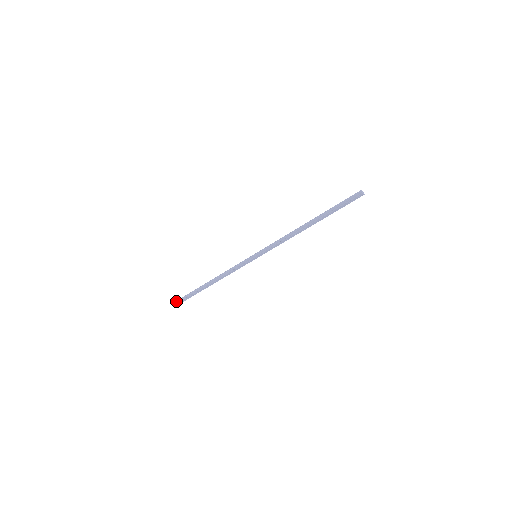
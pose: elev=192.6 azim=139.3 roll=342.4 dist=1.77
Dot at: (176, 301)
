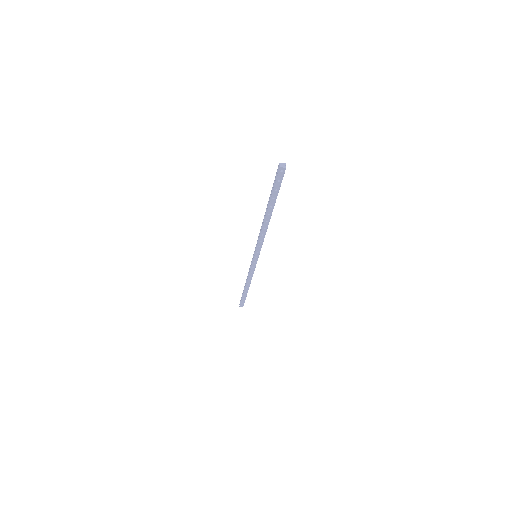
Dot at: (239, 304)
